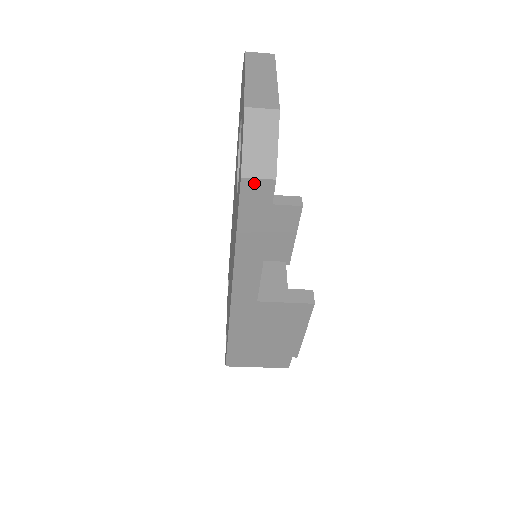
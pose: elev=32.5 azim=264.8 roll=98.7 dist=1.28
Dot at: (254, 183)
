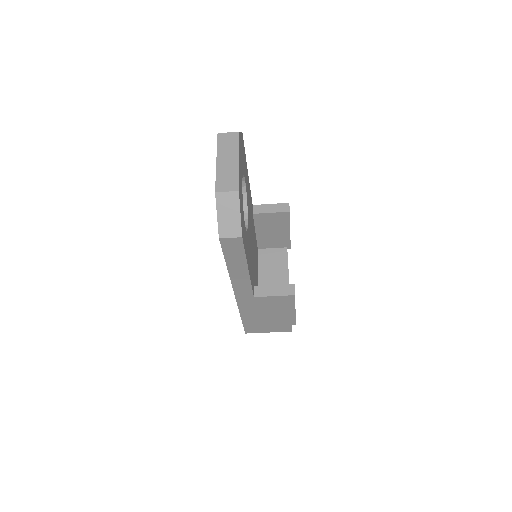
Dot at: (228, 240)
